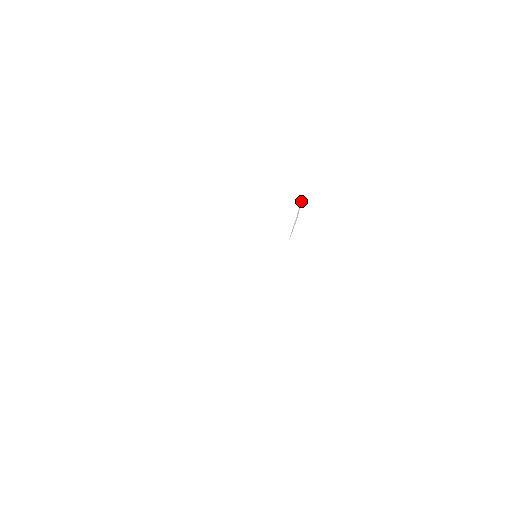
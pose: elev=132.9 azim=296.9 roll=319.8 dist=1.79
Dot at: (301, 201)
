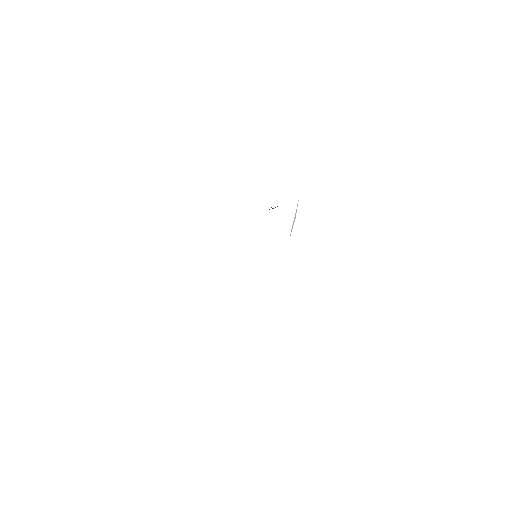
Dot at: occluded
